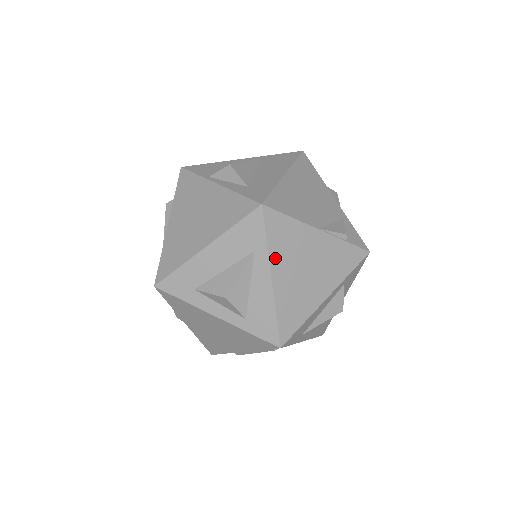
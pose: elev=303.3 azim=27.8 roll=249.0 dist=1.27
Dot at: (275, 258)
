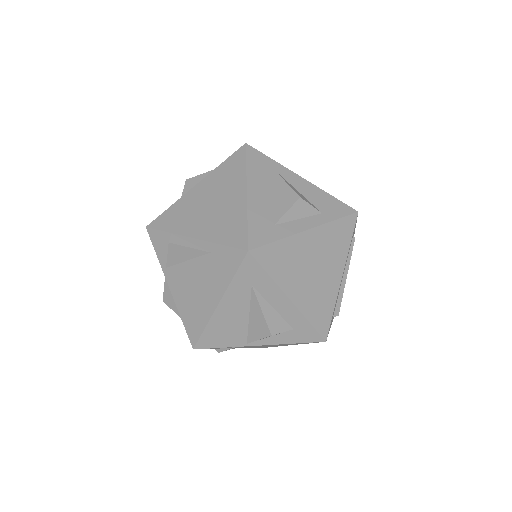
Dot at: (287, 169)
